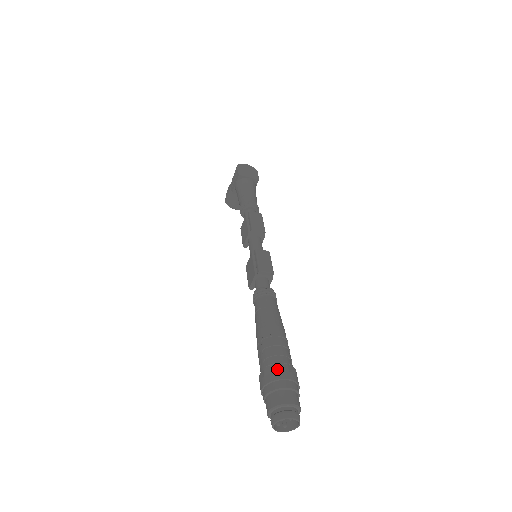
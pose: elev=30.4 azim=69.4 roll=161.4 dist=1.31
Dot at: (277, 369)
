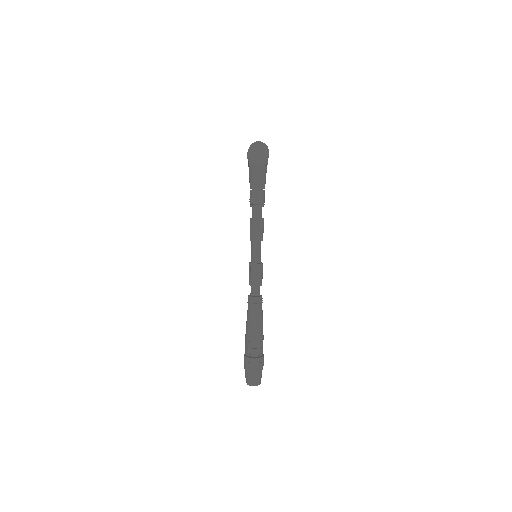
Dot at: (250, 361)
